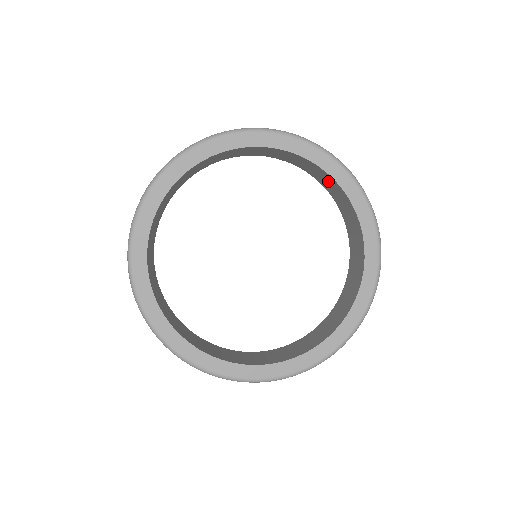
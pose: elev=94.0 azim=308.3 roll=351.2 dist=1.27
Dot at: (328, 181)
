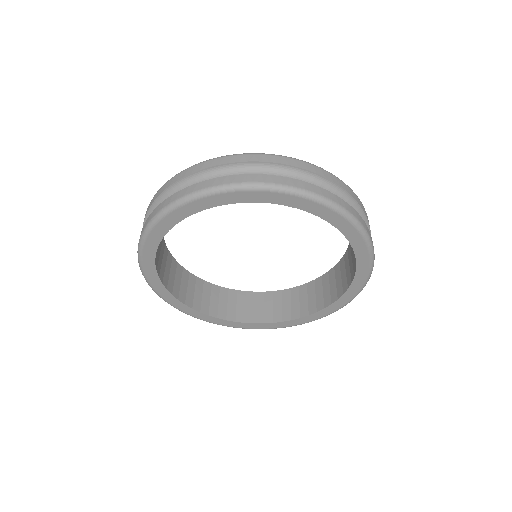
Dot at: occluded
